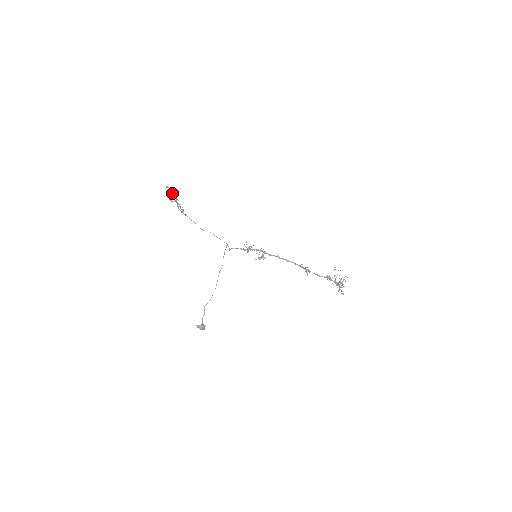
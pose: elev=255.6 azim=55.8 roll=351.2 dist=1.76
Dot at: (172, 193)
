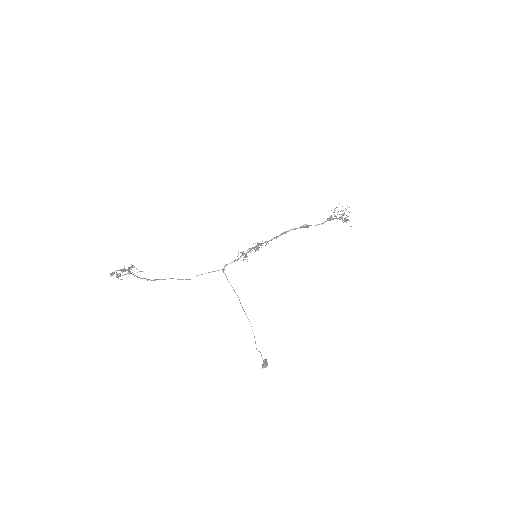
Dot at: occluded
